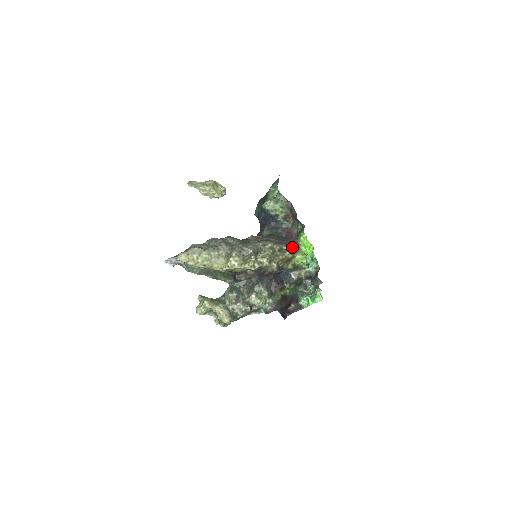
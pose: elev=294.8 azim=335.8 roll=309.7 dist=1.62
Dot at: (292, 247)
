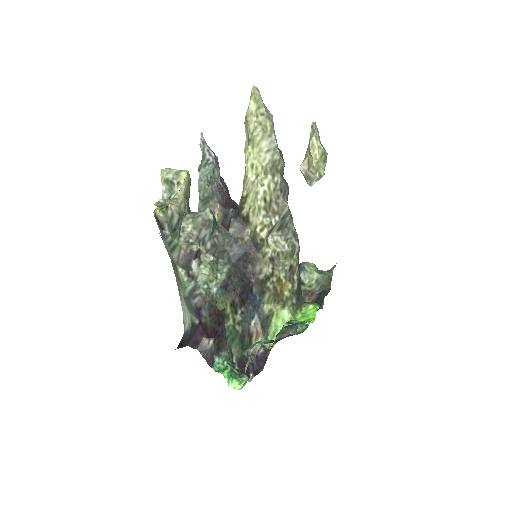
Dot at: (297, 294)
